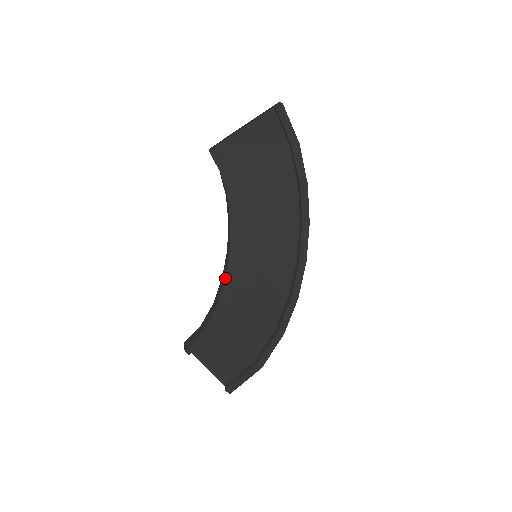
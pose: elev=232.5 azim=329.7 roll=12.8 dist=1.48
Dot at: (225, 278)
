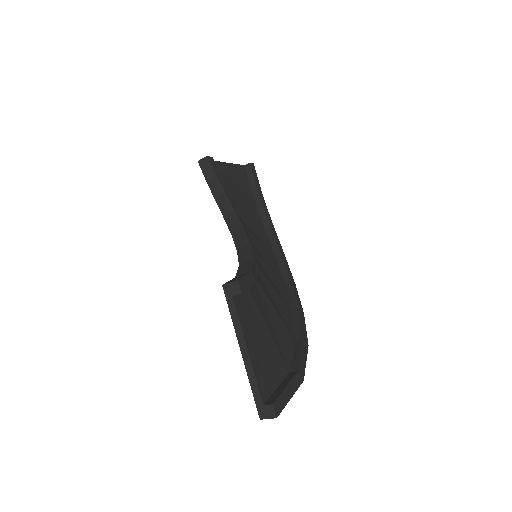
Dot at: (249, 241)
